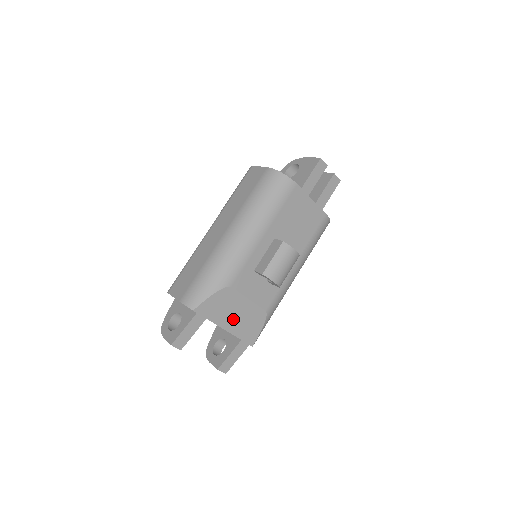
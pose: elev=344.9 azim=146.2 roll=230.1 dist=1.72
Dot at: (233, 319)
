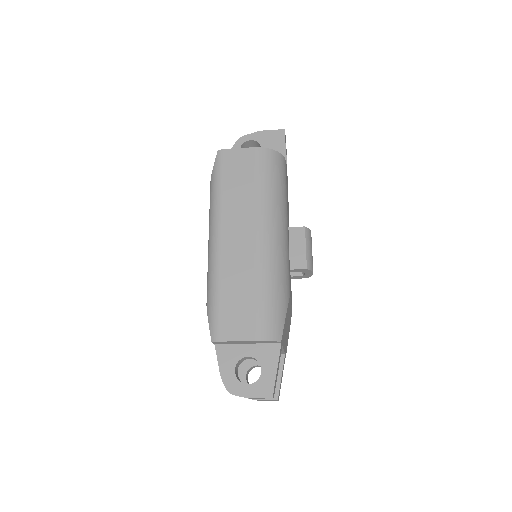
Dot at: (286, 333)
